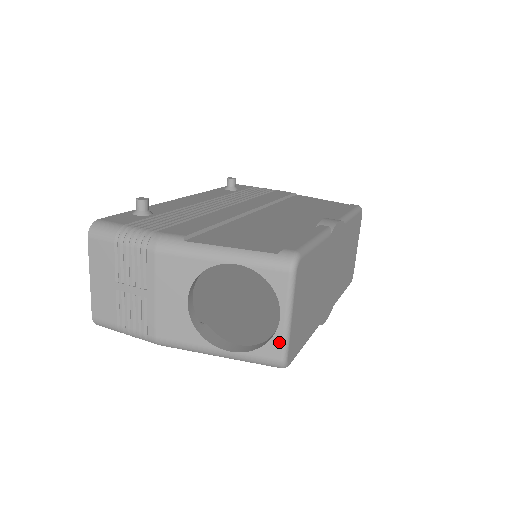
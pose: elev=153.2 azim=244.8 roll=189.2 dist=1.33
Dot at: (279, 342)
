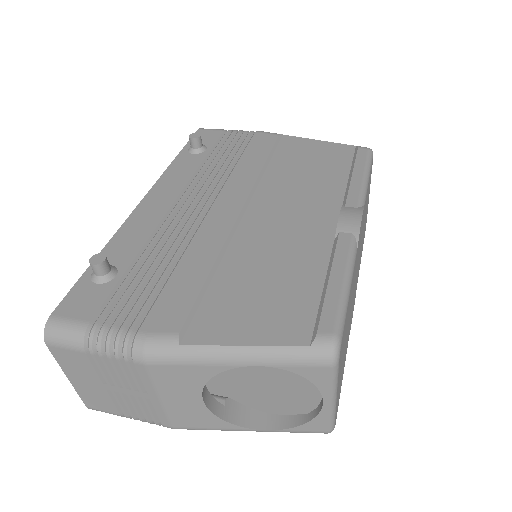
Dot at: (324, 420)
